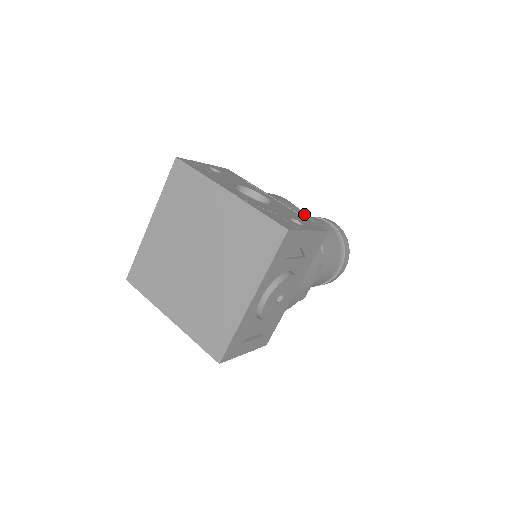
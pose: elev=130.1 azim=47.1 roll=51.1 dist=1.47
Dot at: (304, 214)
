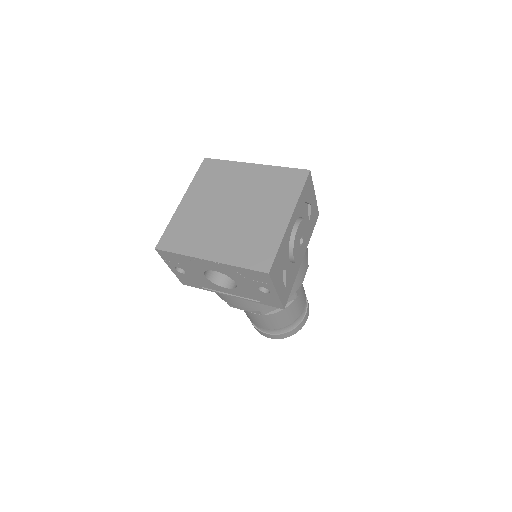
Dot at: occluded
